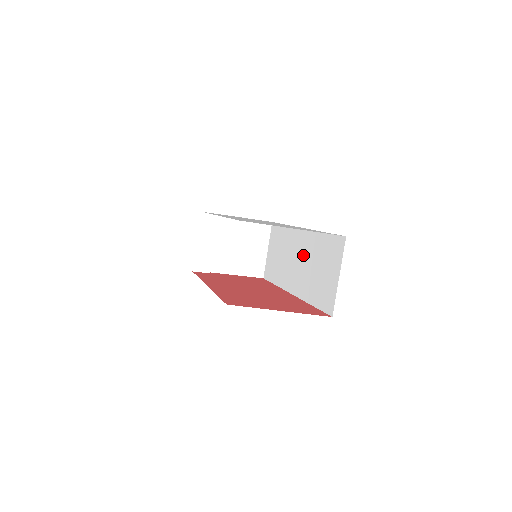
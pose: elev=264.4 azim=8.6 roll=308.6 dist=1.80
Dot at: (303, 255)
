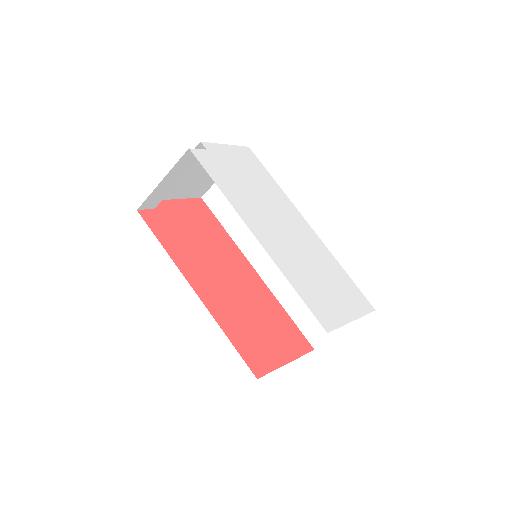
Dot at: occluded
